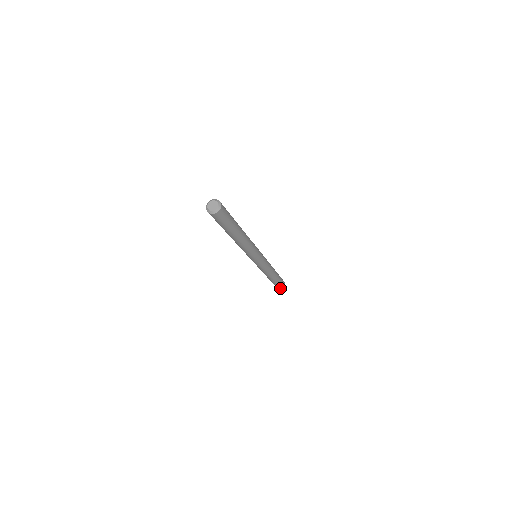
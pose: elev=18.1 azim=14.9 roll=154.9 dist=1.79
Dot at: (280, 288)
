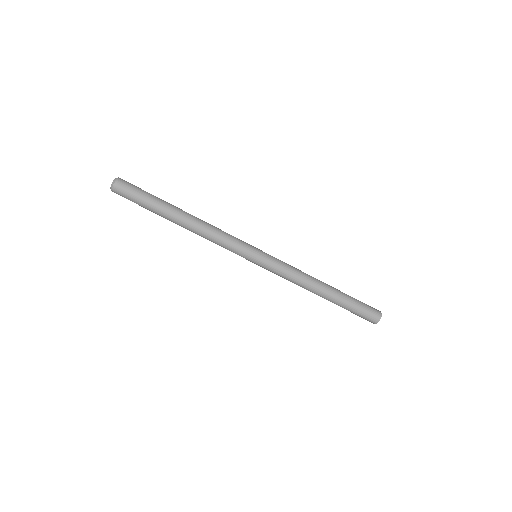
Dot at: (376, 313)
